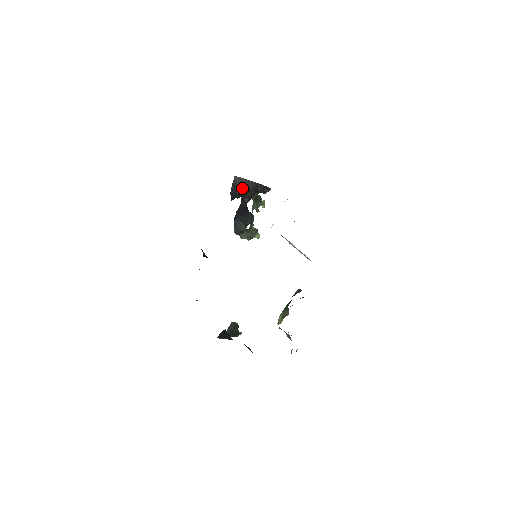
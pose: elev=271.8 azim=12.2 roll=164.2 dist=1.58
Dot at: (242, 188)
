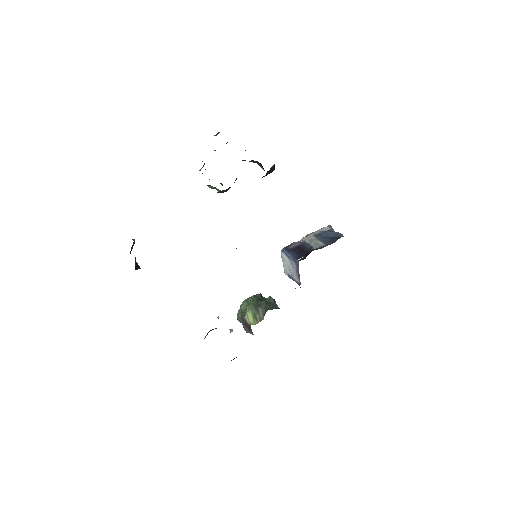
Dot at: (267, 173)
